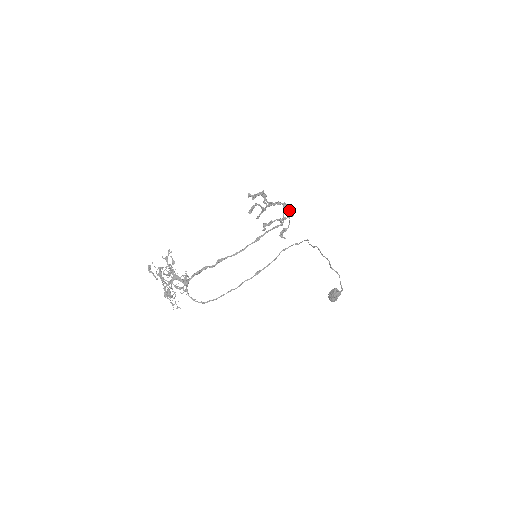
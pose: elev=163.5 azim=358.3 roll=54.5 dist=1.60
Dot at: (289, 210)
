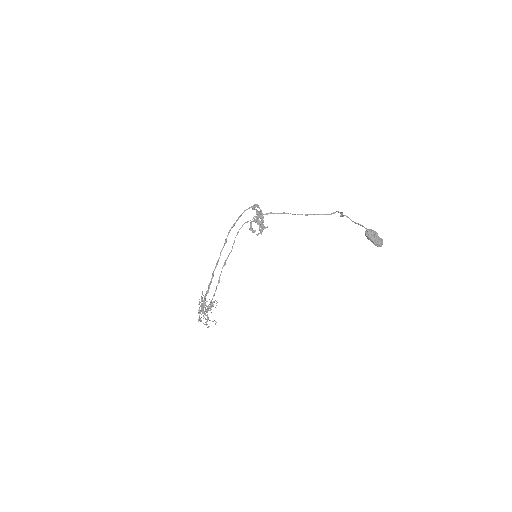
Dot at: (257, 206)
